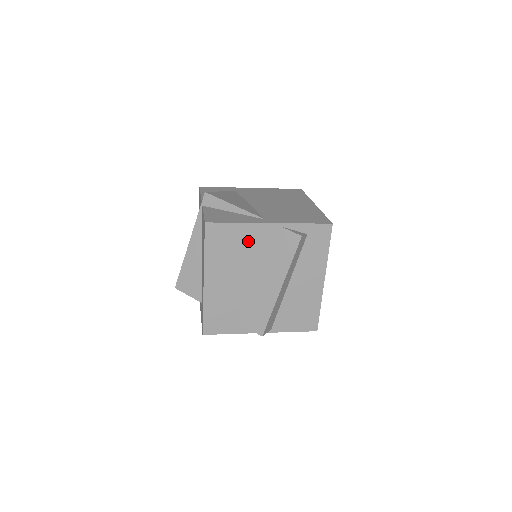
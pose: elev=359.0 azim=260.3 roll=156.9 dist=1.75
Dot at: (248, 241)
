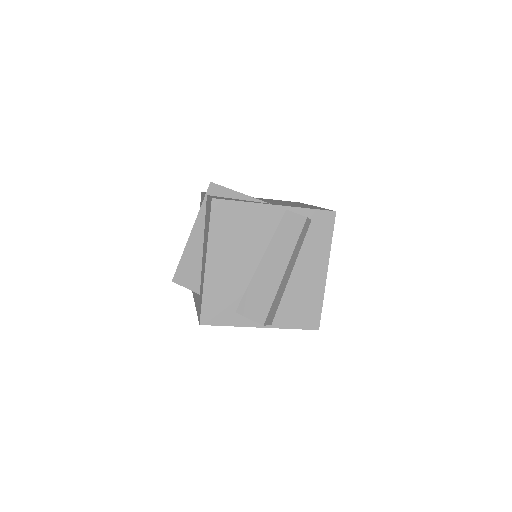
Dot at: (253, 222)
